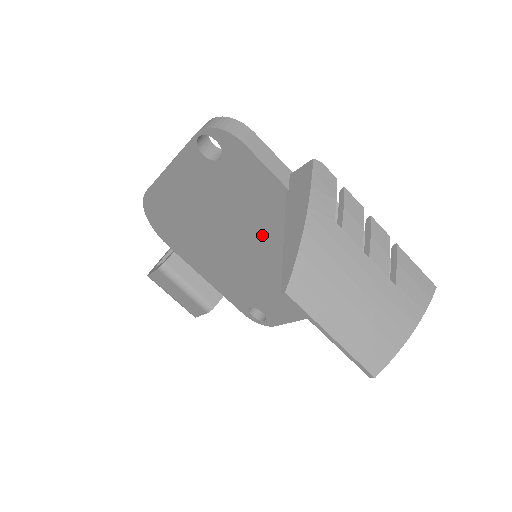
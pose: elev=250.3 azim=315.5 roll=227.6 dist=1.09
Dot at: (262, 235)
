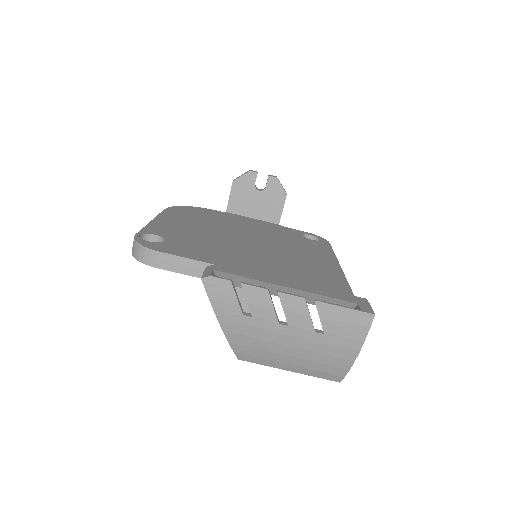
Dot at: occluded
